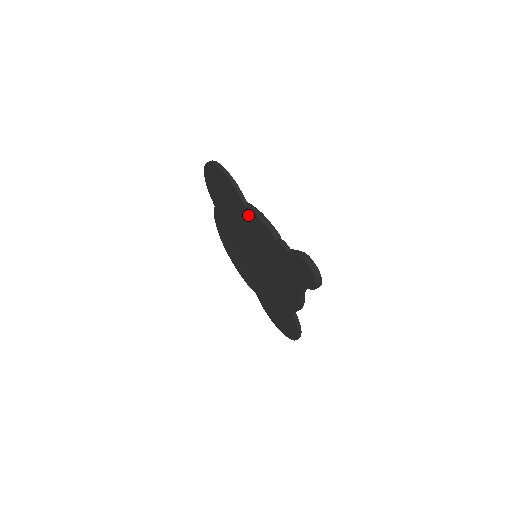
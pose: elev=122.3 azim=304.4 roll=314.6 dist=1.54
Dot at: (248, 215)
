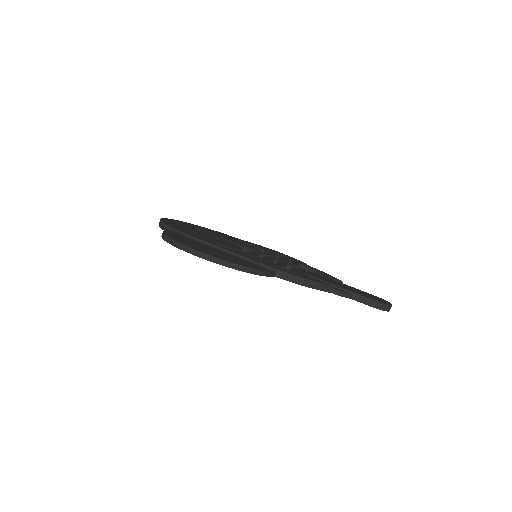
Dot at: occluded
